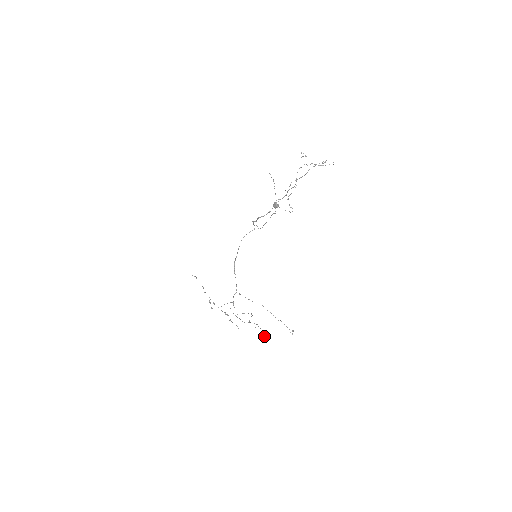
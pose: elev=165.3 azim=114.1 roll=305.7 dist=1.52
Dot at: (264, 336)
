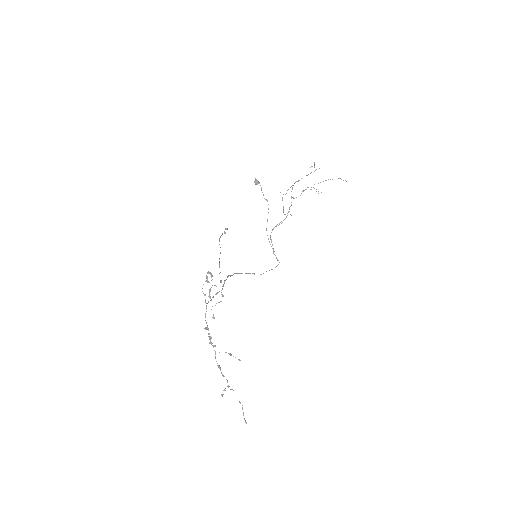
Dot at: occluded
